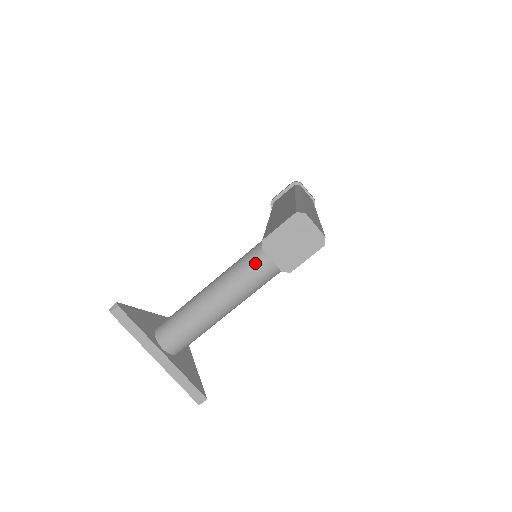
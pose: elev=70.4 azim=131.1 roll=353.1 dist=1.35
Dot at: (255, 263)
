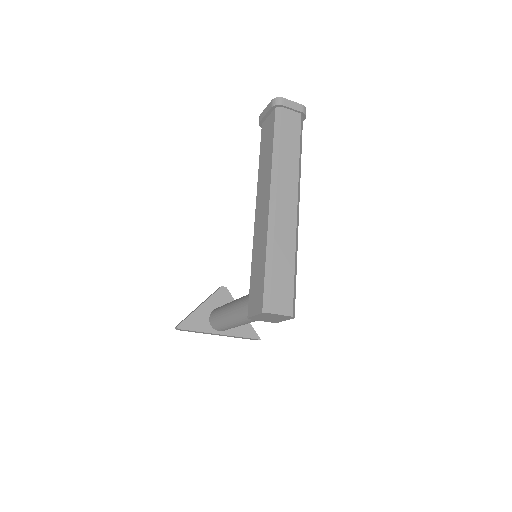
Dot at: occluded
